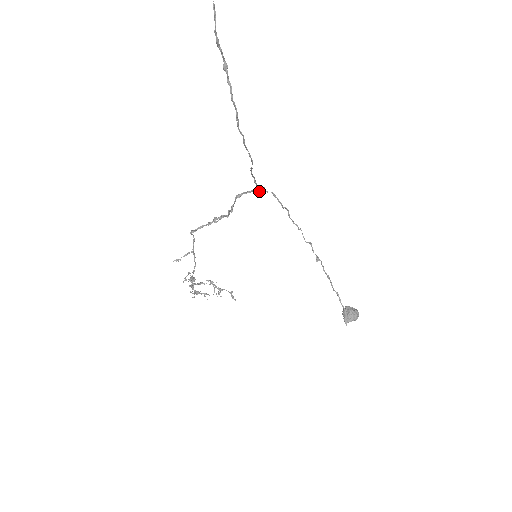
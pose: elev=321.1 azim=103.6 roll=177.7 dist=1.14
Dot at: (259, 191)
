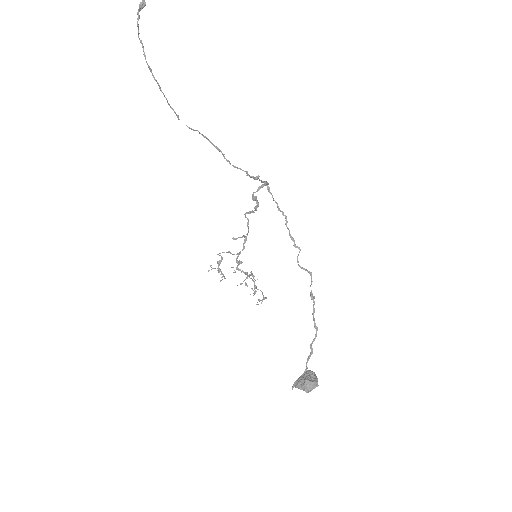
Dot at: (259, 180)
